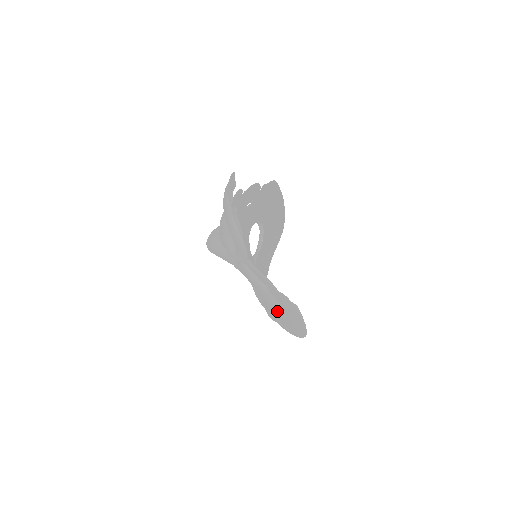
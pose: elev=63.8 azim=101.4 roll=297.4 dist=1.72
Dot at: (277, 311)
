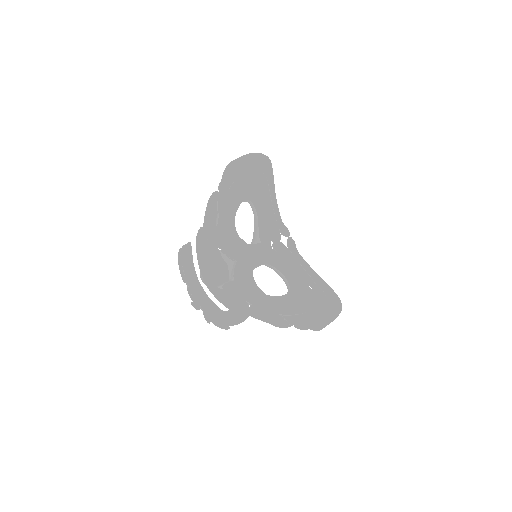
Dot at: (303, 308)
